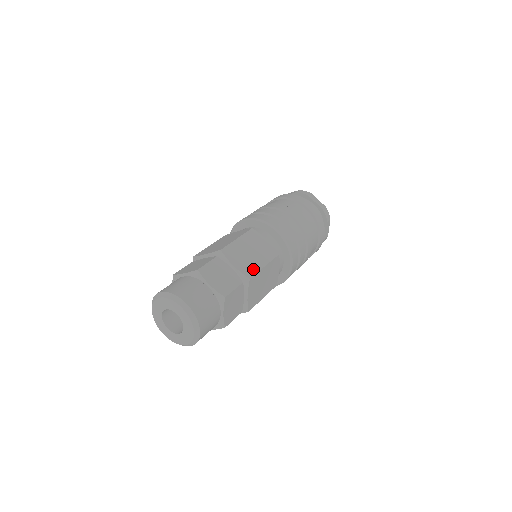
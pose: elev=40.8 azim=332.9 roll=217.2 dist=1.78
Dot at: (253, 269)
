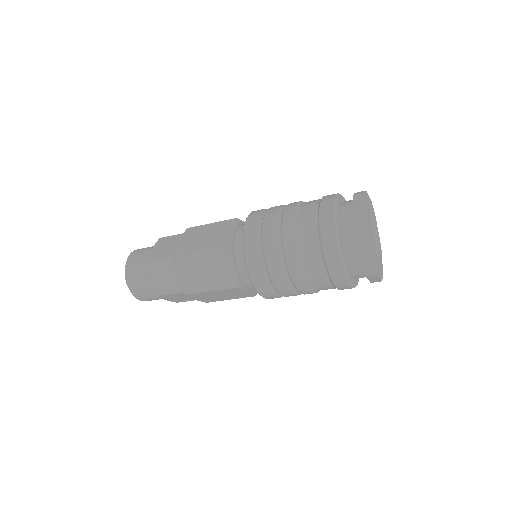
Dot at: (195, 288)
